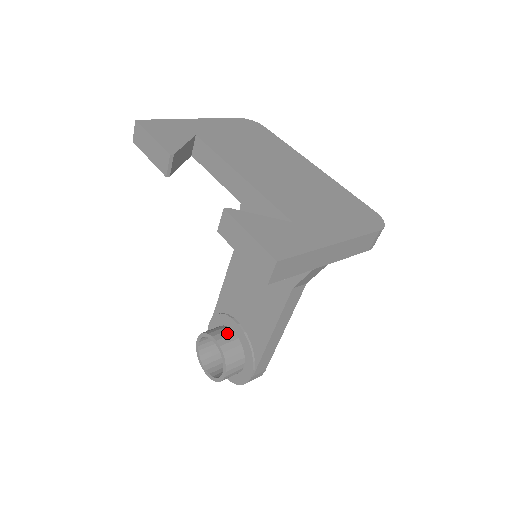
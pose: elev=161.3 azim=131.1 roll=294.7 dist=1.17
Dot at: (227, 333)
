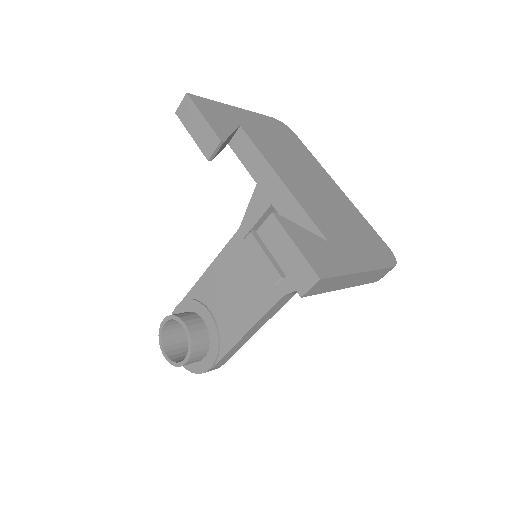
Dot at: (197, 321)
